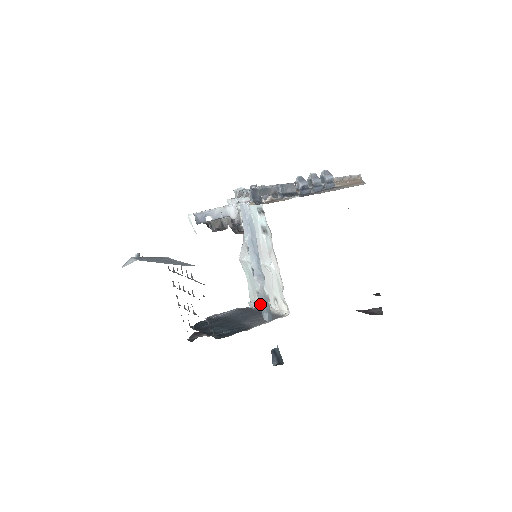
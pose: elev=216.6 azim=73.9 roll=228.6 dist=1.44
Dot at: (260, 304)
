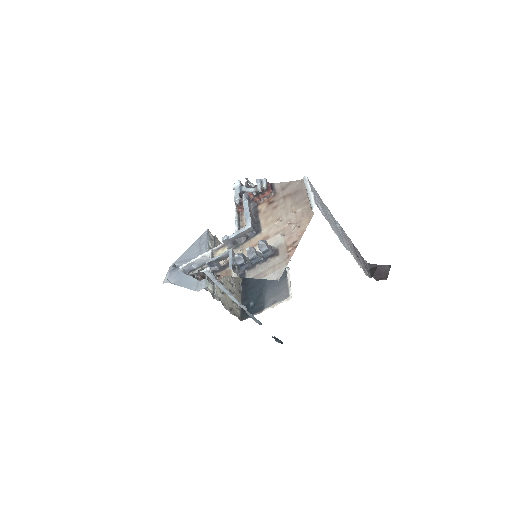
Dot at: (251, 317)
